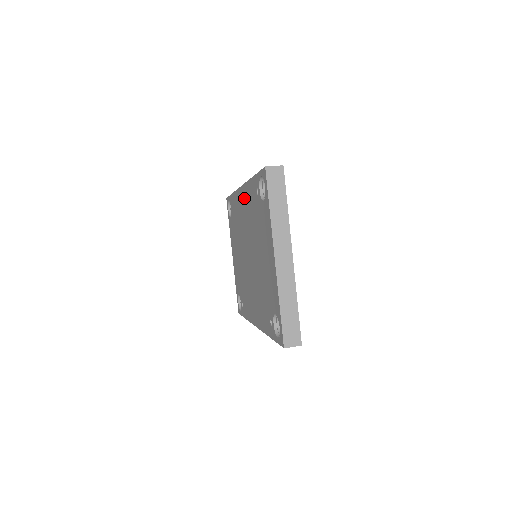
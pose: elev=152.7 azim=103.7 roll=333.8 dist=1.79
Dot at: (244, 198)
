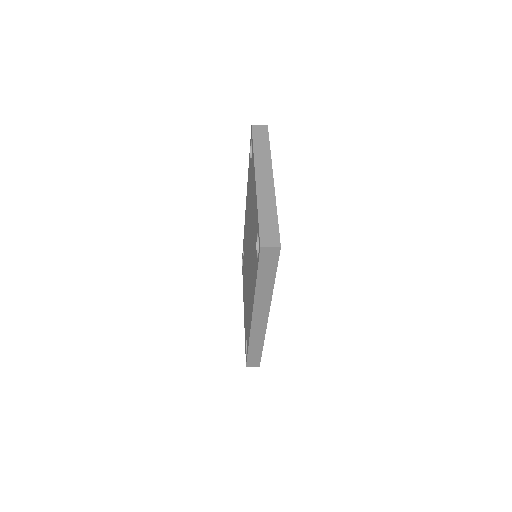
Dot at: occluded
